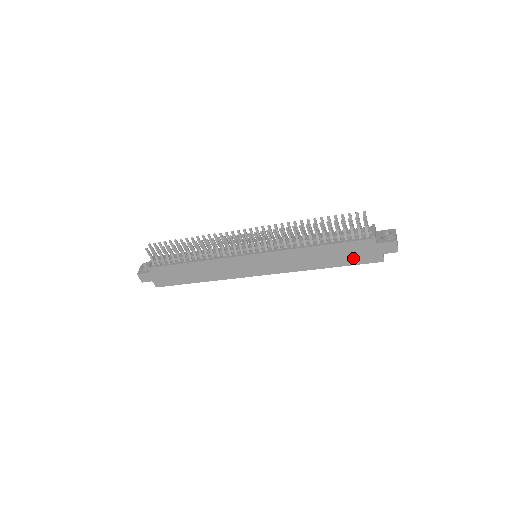
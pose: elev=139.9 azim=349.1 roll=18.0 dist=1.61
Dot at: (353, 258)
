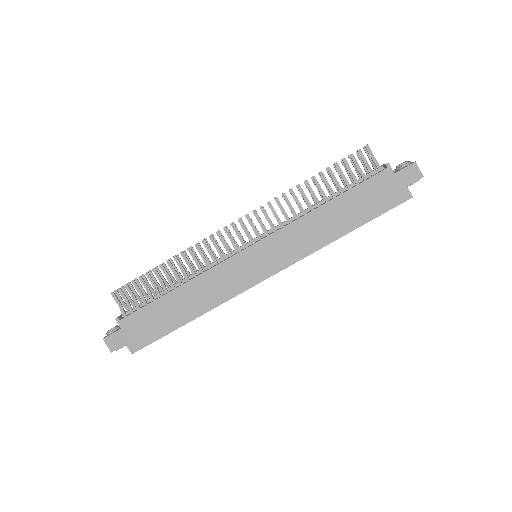
Dot at: (374, 206)
